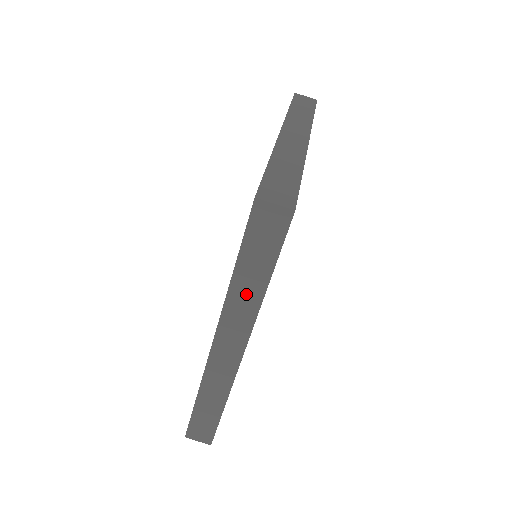
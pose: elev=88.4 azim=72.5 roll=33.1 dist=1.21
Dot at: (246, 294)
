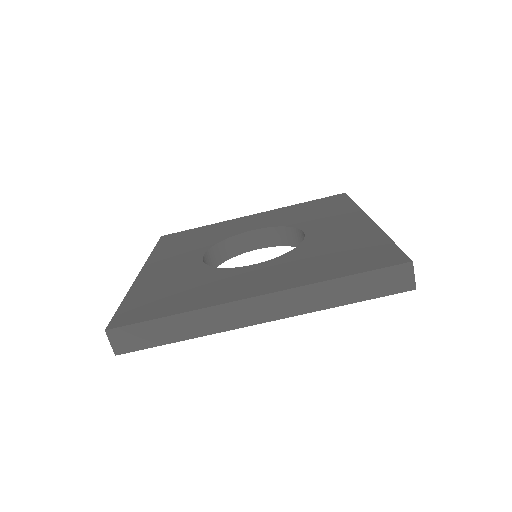
Dot at: (326, 295)
